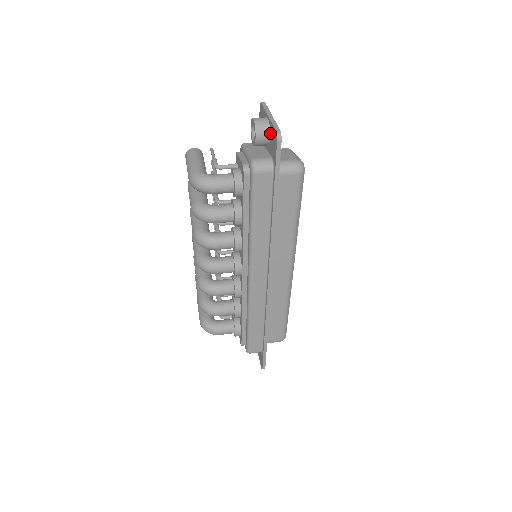
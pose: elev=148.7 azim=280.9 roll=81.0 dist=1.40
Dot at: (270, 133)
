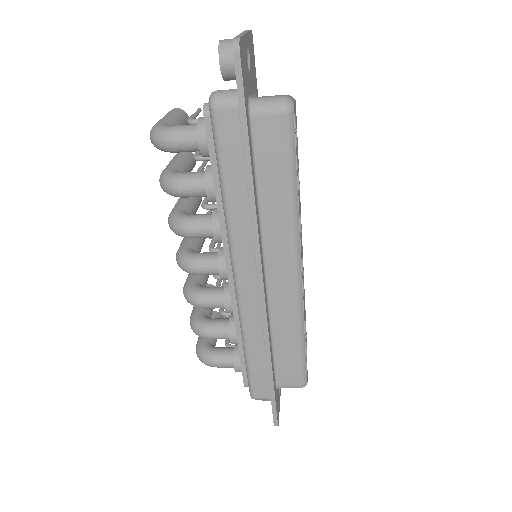
Dot at: occluded
